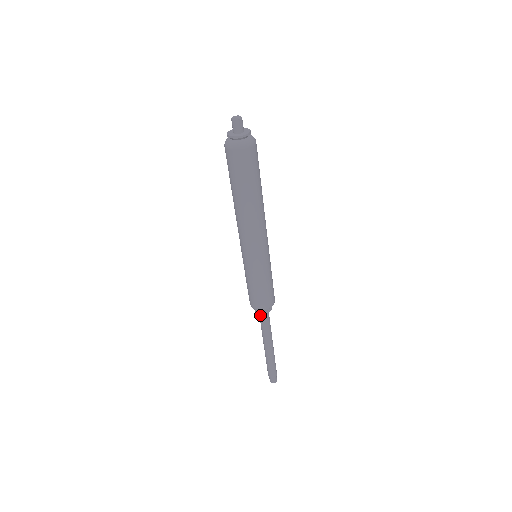
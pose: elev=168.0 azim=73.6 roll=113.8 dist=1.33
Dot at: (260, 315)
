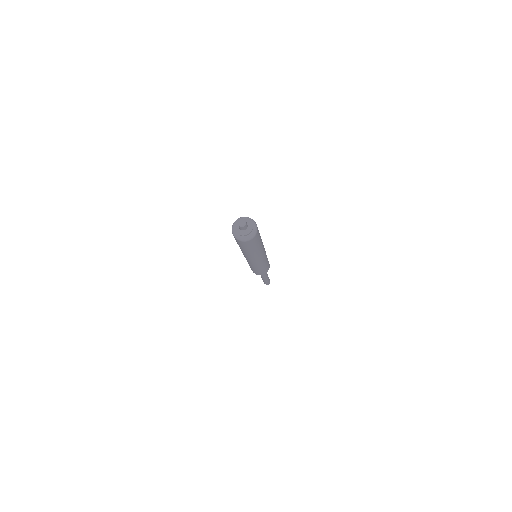
Dot at: occluded
